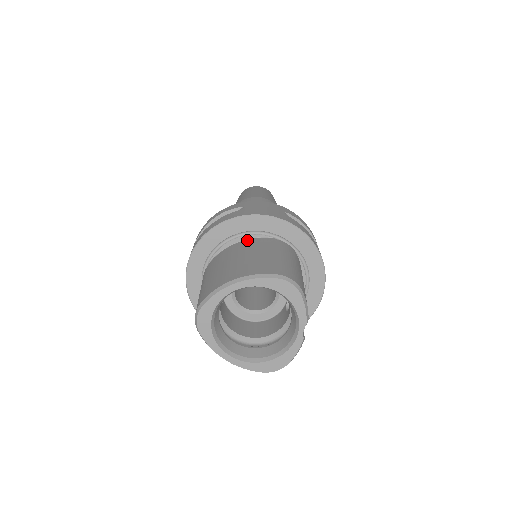
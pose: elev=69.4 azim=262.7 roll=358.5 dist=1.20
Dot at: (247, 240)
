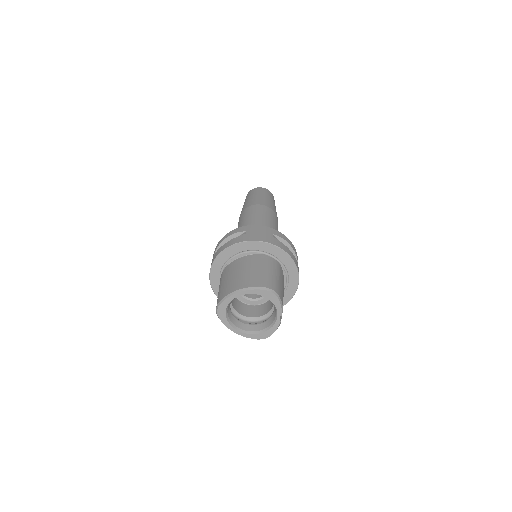
Dot at: (248, 256)
